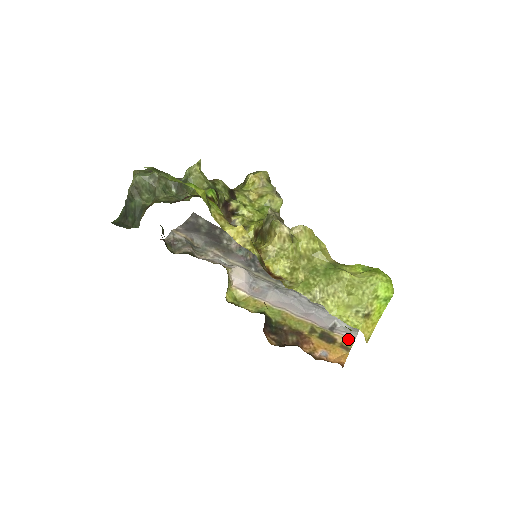
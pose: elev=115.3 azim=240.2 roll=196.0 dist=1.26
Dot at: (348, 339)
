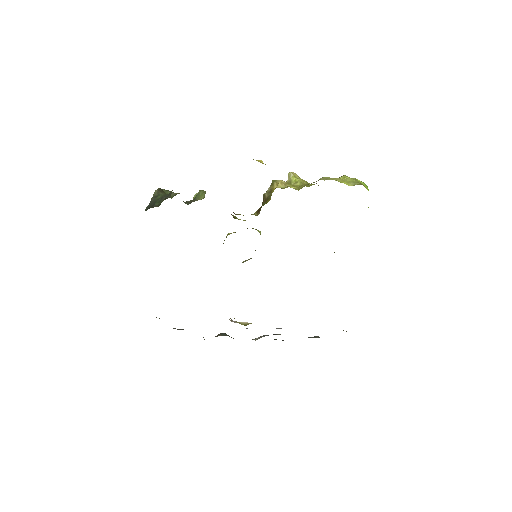
Dot at: occluded
